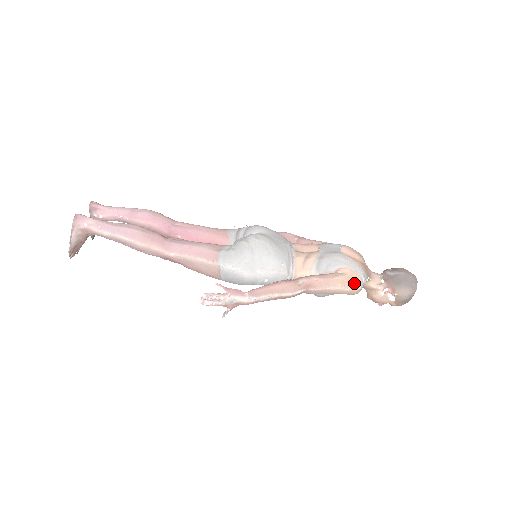
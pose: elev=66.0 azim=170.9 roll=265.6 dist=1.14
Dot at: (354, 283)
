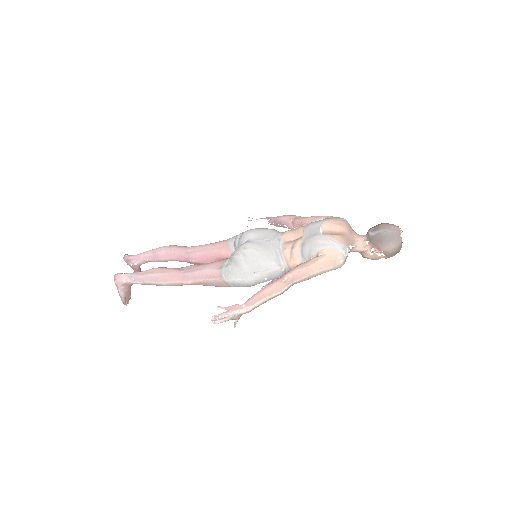
Dot at: (334, 261)
